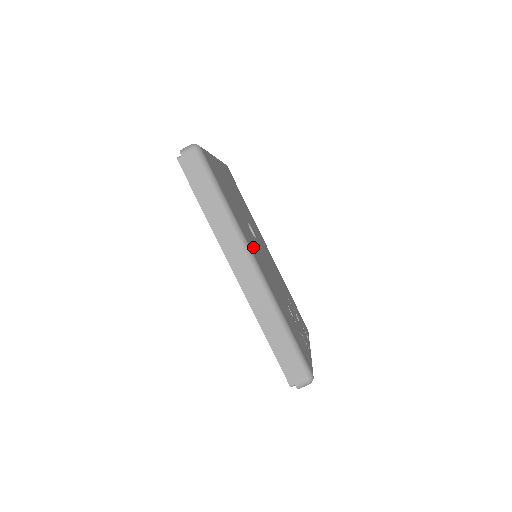
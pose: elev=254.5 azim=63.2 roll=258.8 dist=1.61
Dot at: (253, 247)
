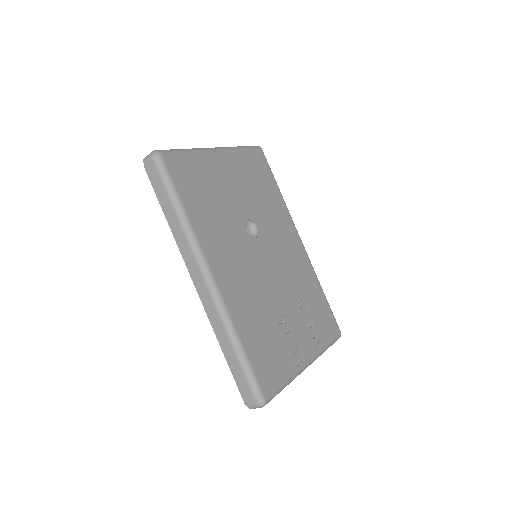
Dot at: (223, 255)
